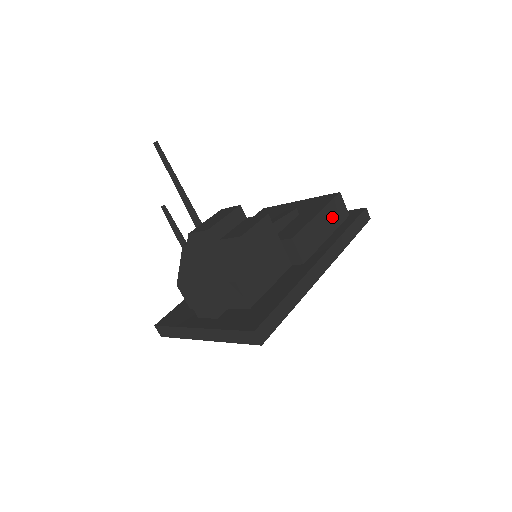
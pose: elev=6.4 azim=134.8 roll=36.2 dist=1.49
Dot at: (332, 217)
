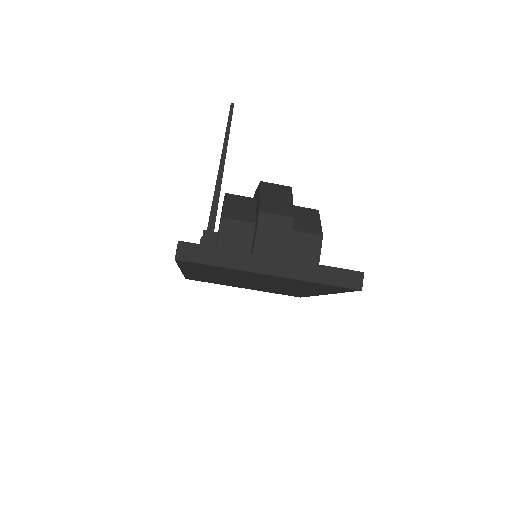
Dot at: occluded
